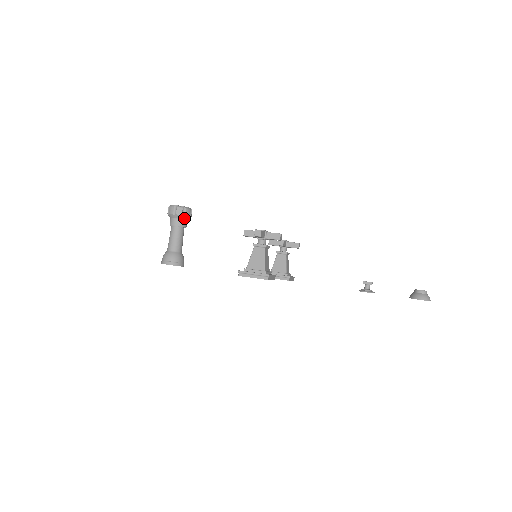
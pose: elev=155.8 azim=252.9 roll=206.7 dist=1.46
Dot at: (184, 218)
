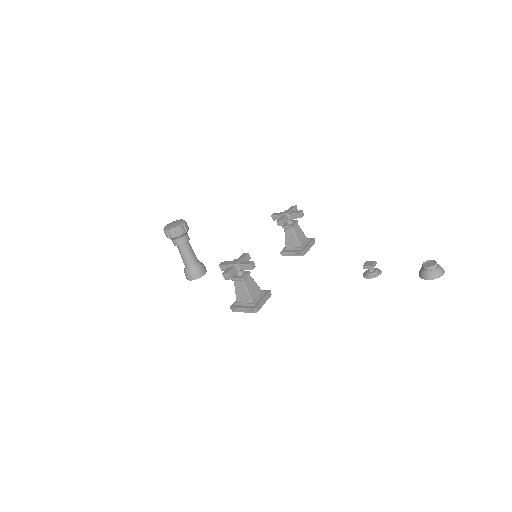
Dot at: (181, 236)
